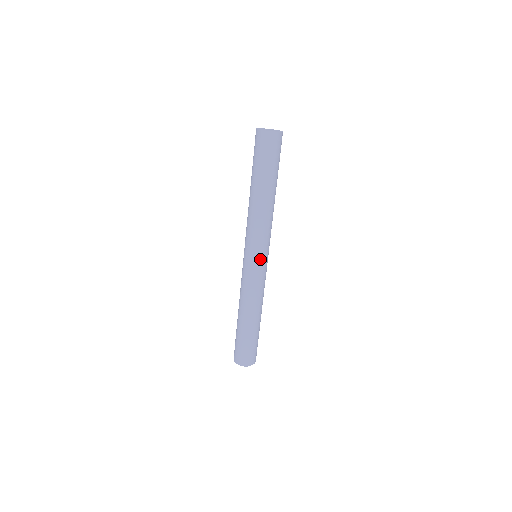
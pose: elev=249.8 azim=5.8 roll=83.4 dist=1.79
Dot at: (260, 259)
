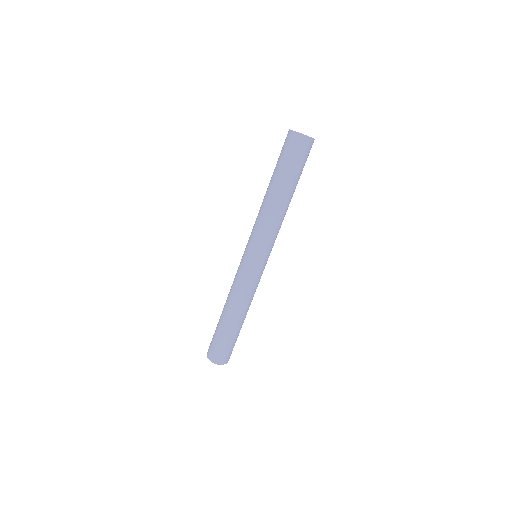
Dot at: (264, 260)
